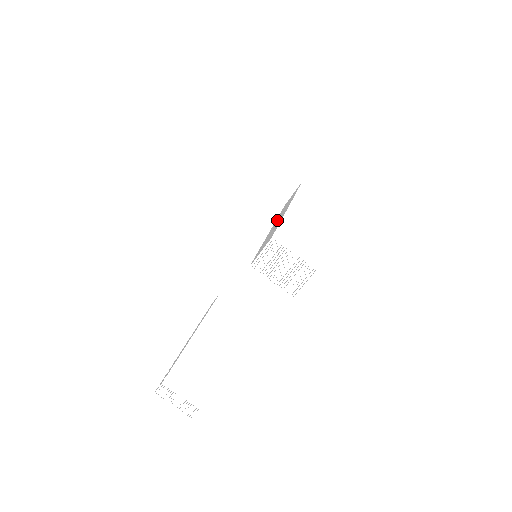
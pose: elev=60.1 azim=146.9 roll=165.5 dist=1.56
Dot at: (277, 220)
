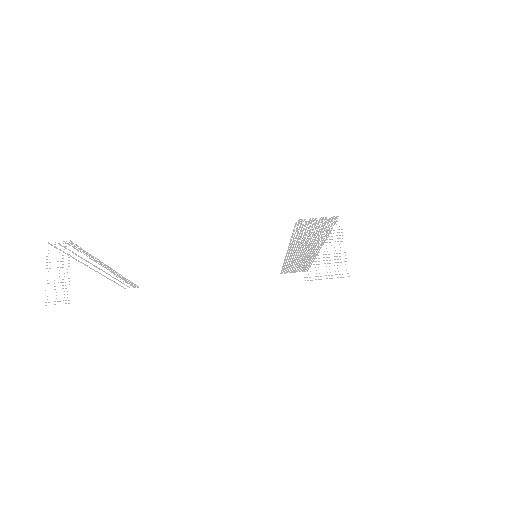
Dot at: (299, 251)
